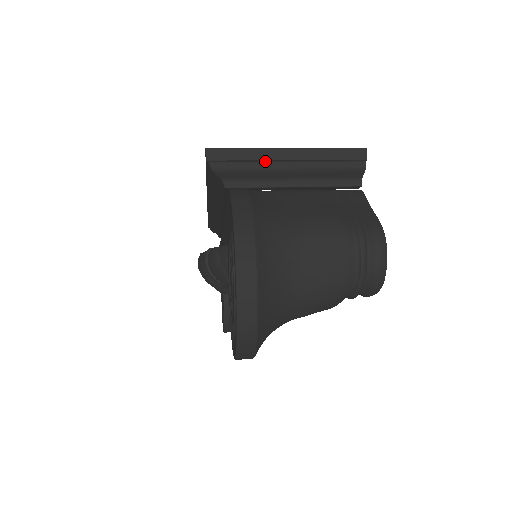
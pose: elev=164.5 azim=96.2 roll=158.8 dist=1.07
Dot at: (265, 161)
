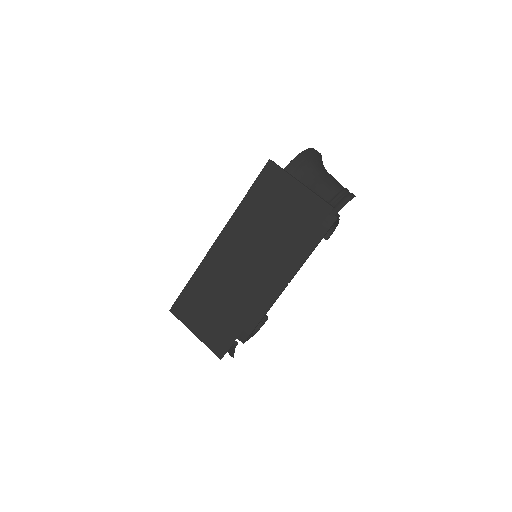
Dot at: occluded
